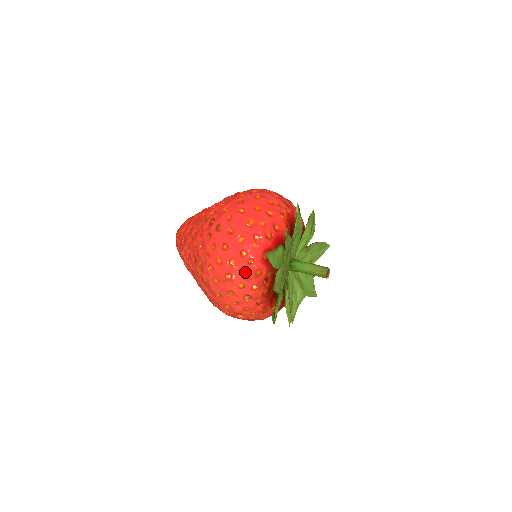
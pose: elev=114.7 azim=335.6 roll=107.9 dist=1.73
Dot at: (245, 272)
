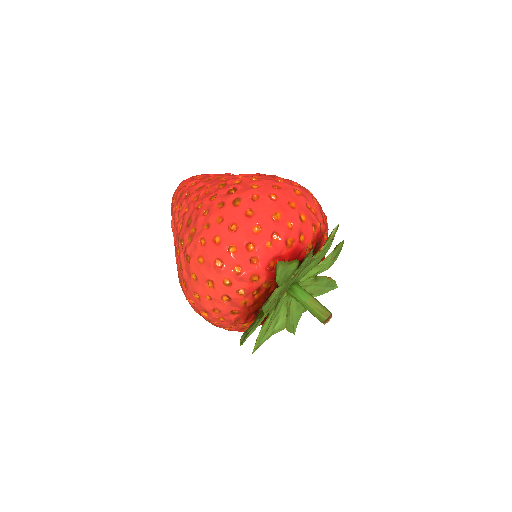
Dot at: (241, 269)
